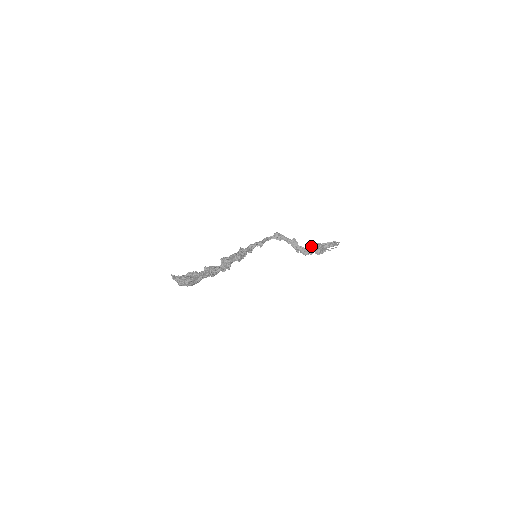
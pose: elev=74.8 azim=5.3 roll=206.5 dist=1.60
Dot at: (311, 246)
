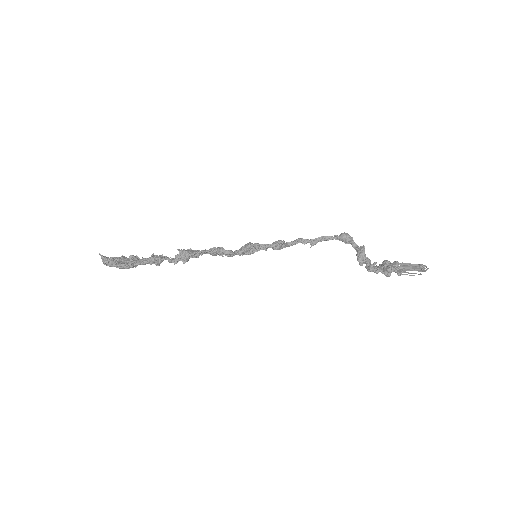
Dot at: (382, 262)
